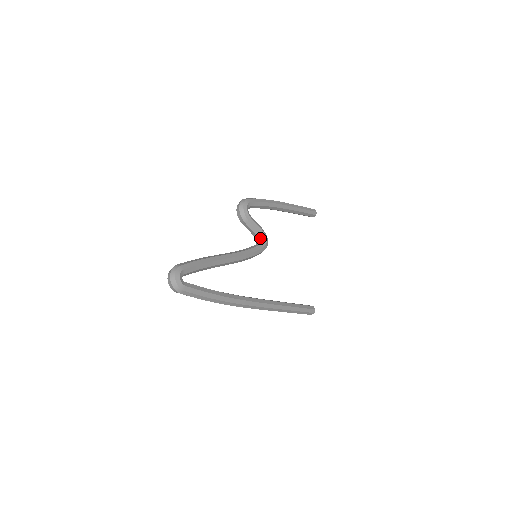
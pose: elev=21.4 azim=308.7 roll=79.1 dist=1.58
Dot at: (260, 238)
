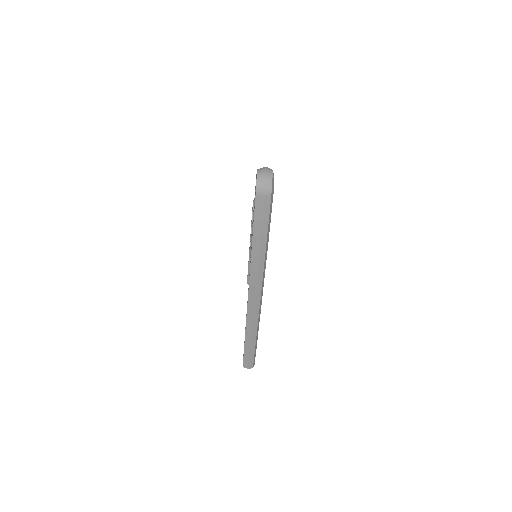
Dot at: occluded
